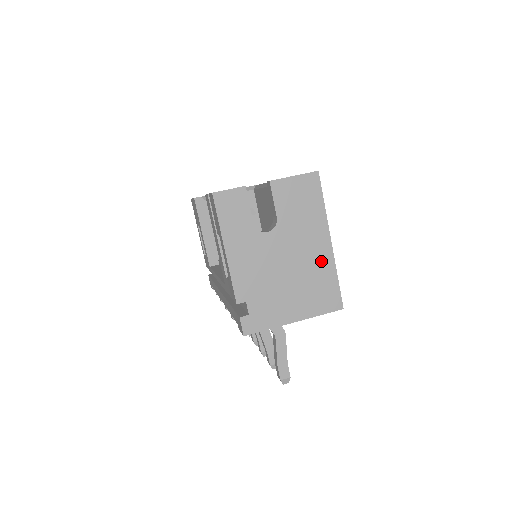
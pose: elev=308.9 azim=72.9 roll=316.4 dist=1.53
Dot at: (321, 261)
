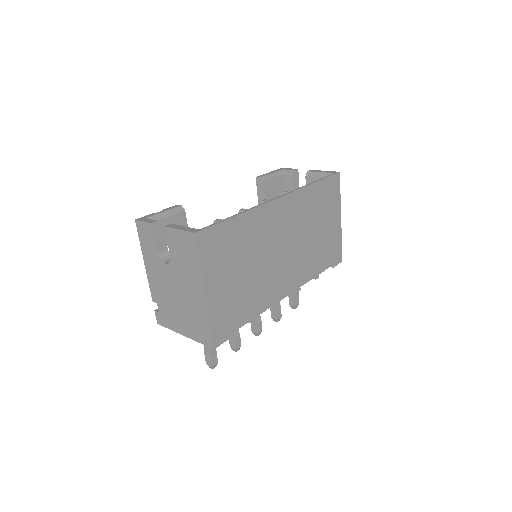
Dot at: (199, 305)
